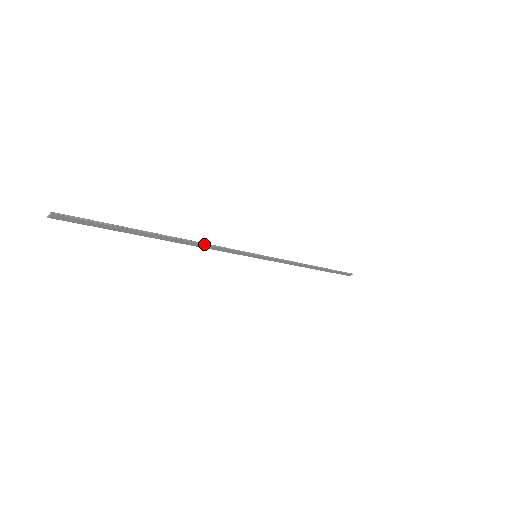
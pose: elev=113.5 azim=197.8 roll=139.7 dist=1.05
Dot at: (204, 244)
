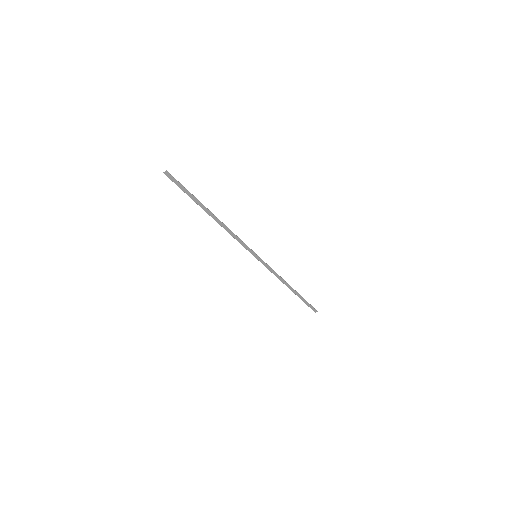
Dot at: (229, 229)
